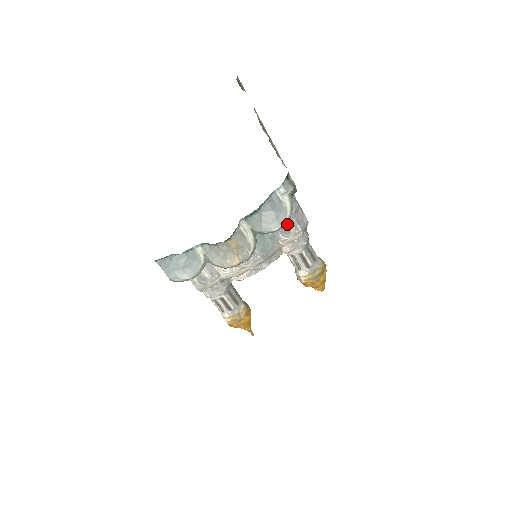
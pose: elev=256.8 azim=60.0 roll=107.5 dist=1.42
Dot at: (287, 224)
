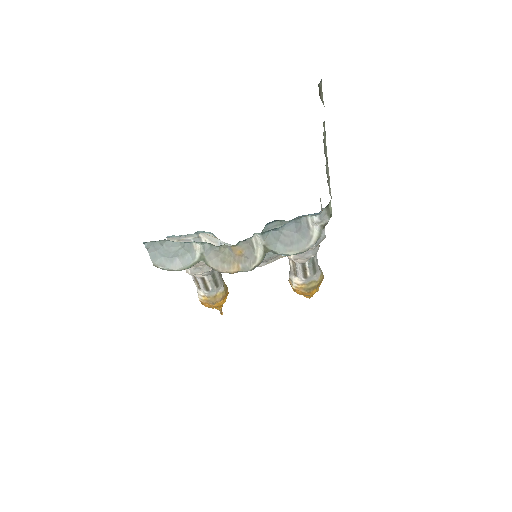
Dot at: occluded
